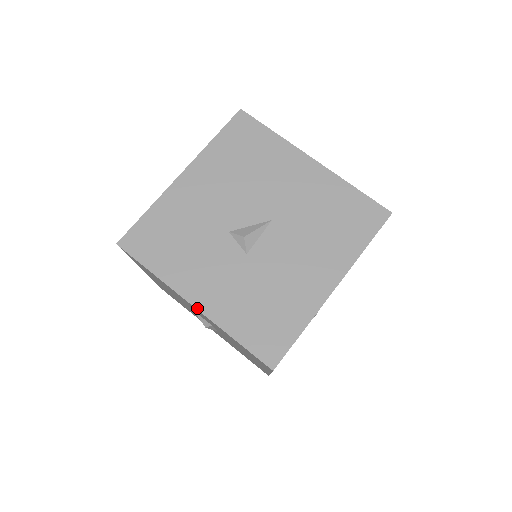
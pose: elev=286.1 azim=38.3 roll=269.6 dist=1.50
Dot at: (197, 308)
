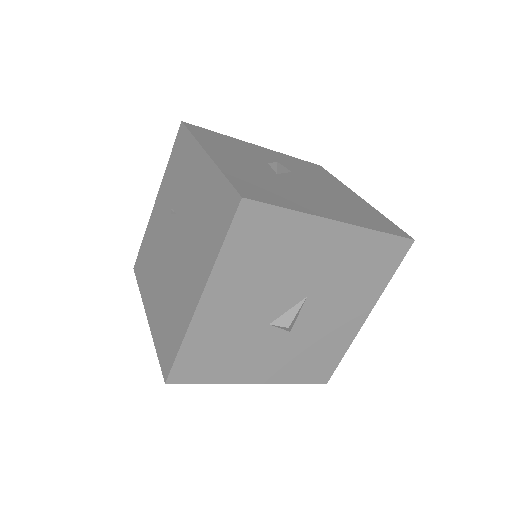
Dot at: (260, 383)
